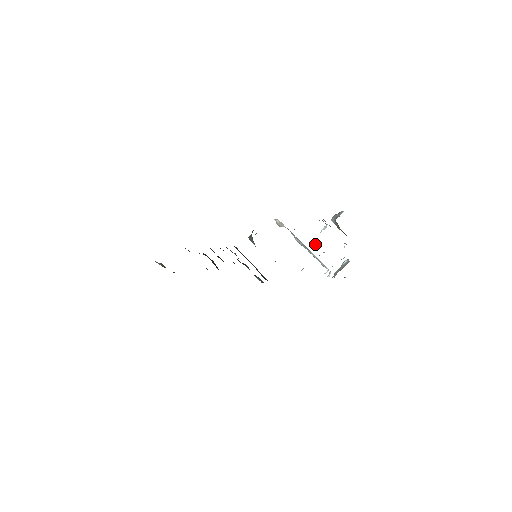
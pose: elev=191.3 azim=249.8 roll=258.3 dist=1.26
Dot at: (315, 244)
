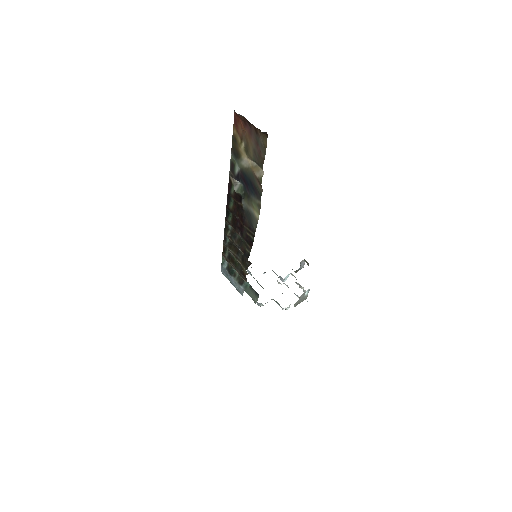
Dot at: (281, 284)
